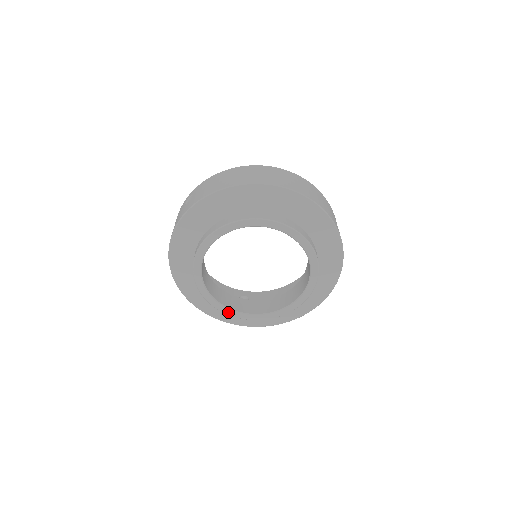
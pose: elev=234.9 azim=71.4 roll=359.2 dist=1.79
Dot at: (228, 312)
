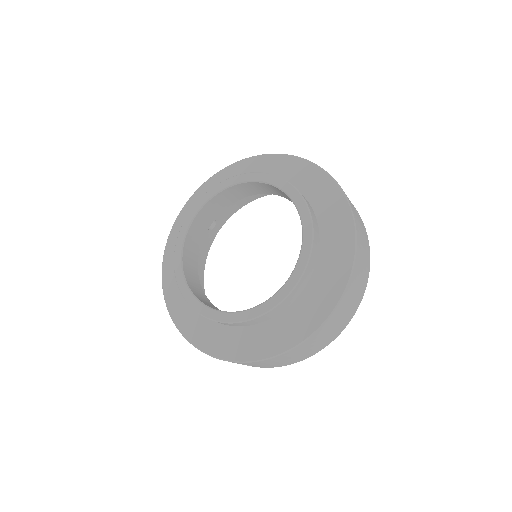
Dot at: (206, 312)
